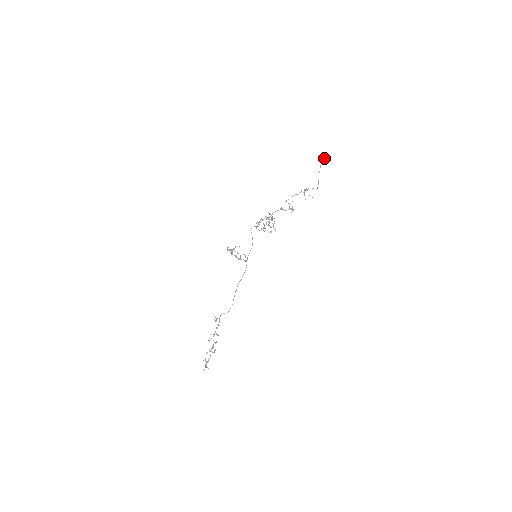
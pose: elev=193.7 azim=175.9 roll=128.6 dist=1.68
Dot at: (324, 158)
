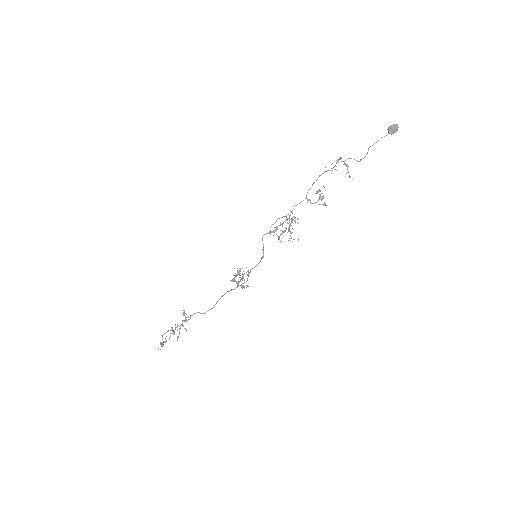
Dot at: (394, 131)
